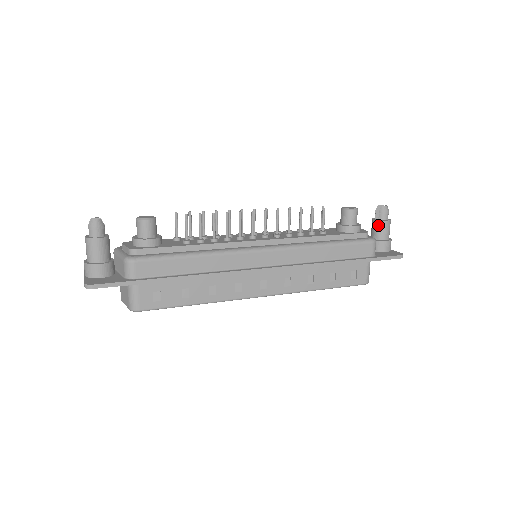
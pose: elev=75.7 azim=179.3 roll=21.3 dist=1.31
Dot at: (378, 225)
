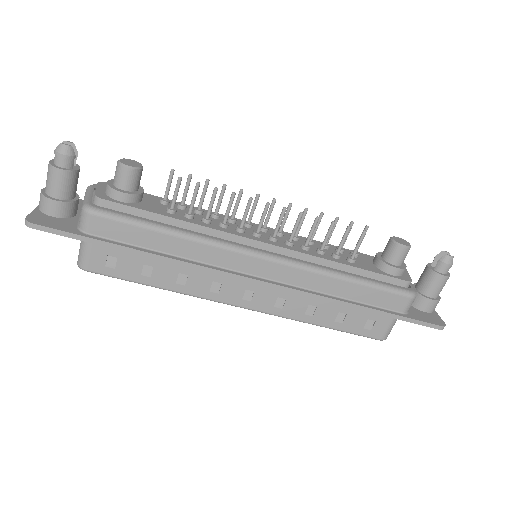
Dot at: (430, 276)
